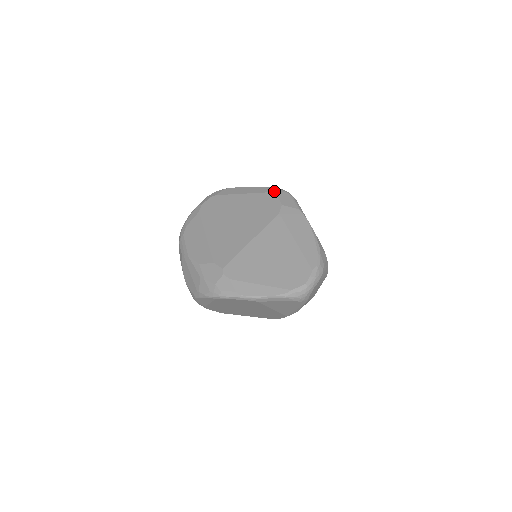
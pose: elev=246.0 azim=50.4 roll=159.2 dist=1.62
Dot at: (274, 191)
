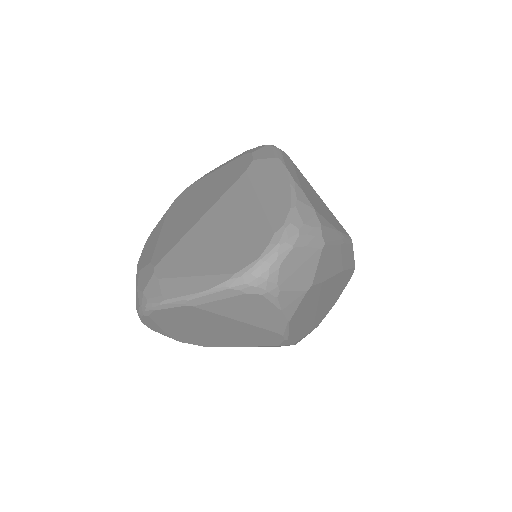
Dot at: (252, 150)
